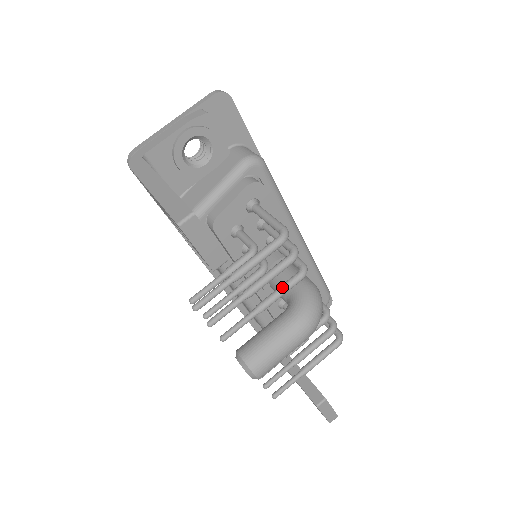
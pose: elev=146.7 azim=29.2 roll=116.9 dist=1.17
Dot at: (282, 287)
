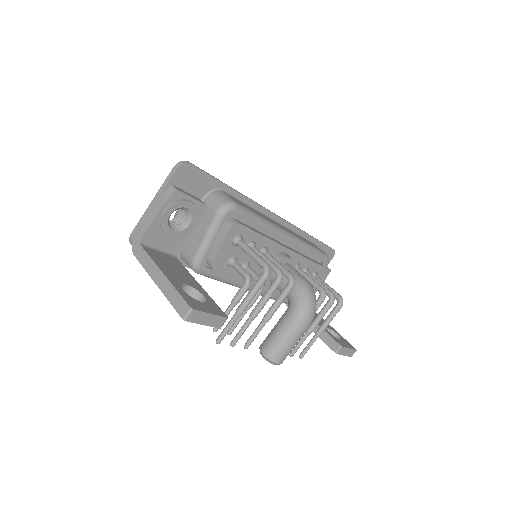
Dot at: (278, 299)
